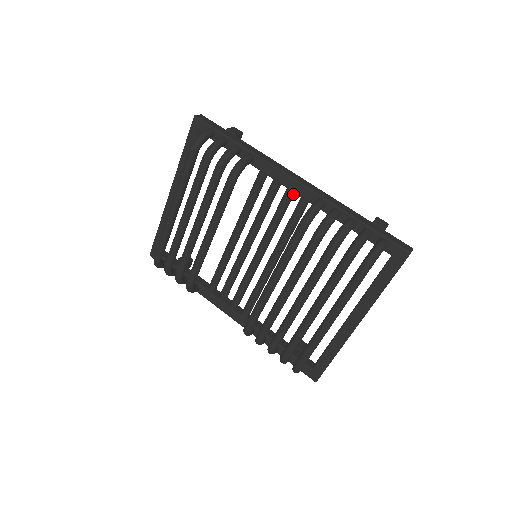
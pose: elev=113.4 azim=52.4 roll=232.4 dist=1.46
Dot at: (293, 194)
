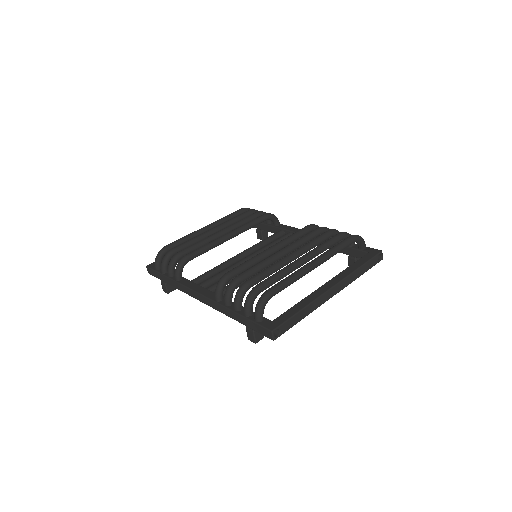
Dot at: occluded
